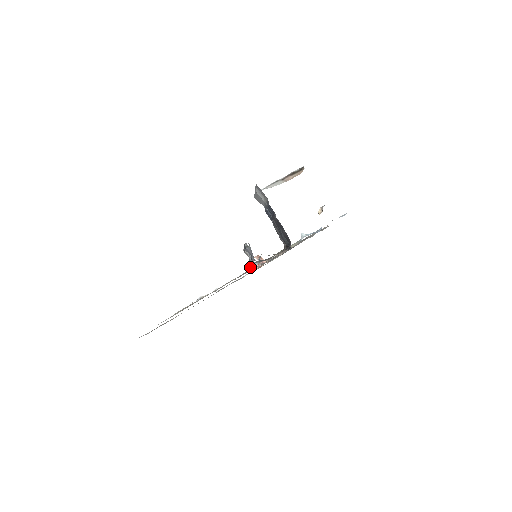
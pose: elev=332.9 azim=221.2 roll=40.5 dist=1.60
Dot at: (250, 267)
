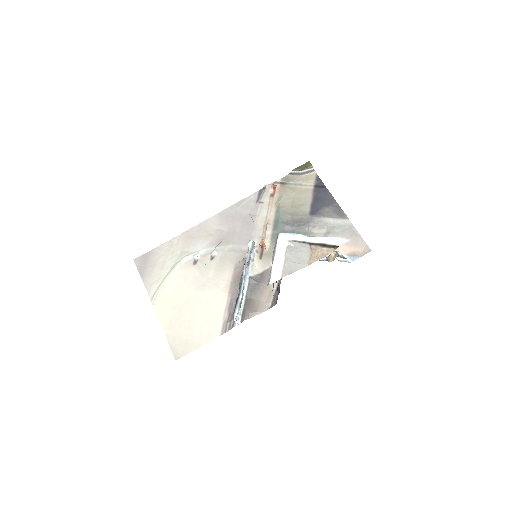
Dot at: (238, 293)
